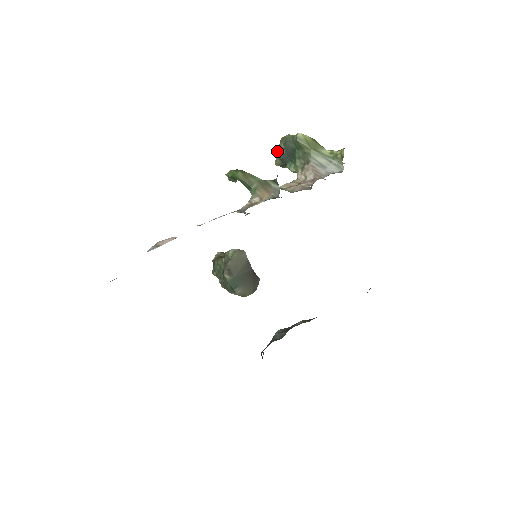
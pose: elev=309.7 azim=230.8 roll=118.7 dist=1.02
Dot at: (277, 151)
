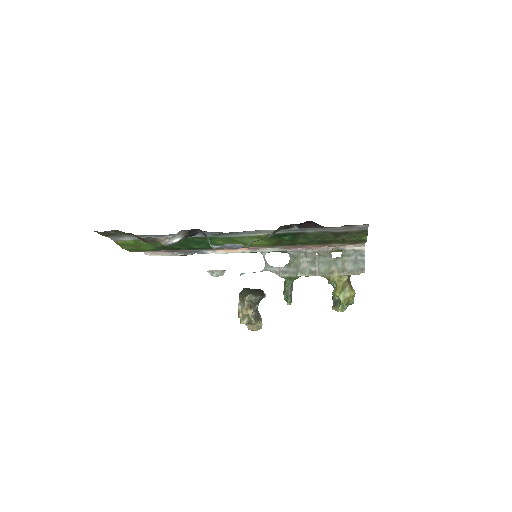
Dot at: occluded
